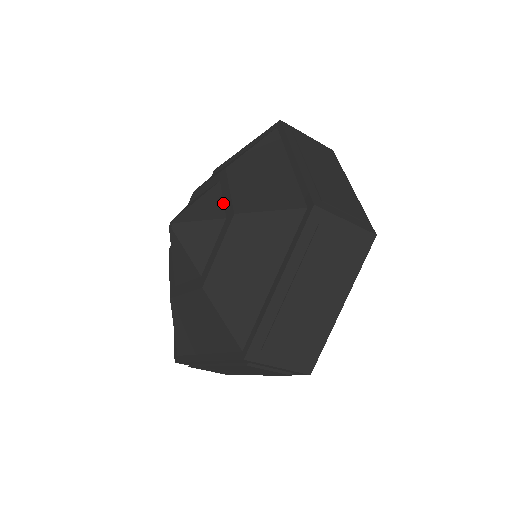
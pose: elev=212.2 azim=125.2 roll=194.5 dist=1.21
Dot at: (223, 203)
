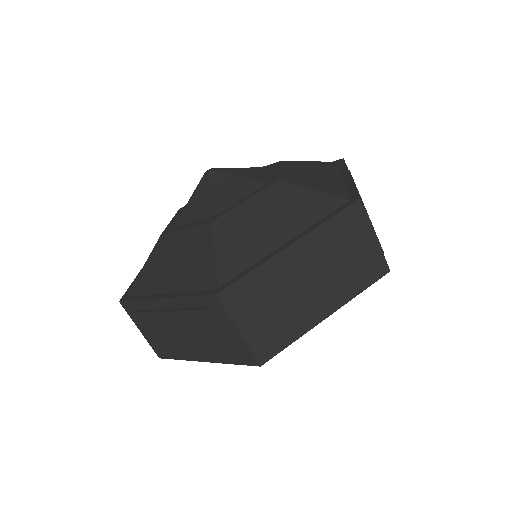
Dot at: (268, 176)
